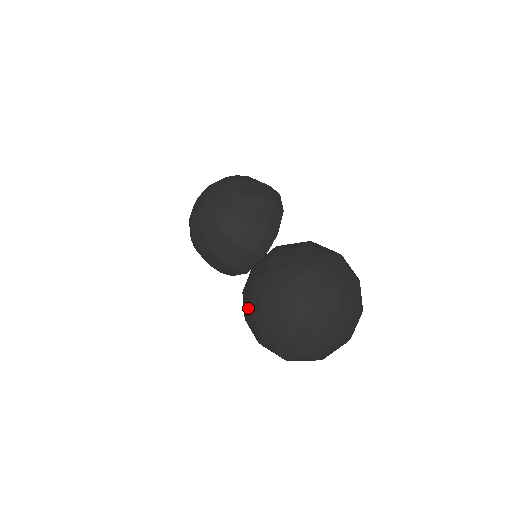
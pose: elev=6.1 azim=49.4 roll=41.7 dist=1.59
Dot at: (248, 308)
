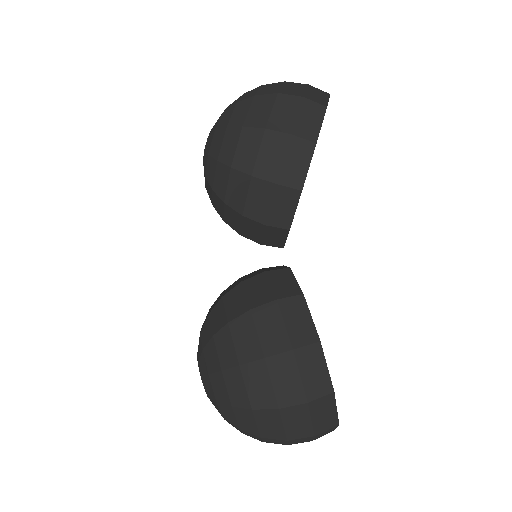
Dot at: occluded
